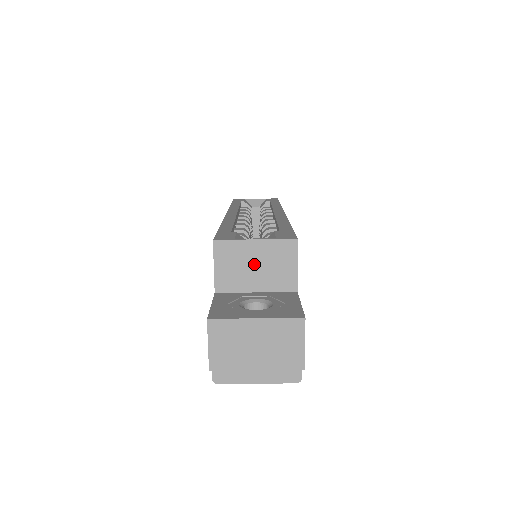
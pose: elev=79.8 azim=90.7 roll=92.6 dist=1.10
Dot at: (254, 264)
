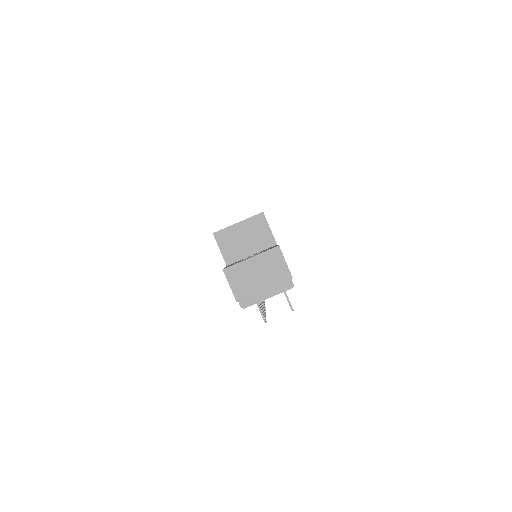
Dot at: (243, 238)
